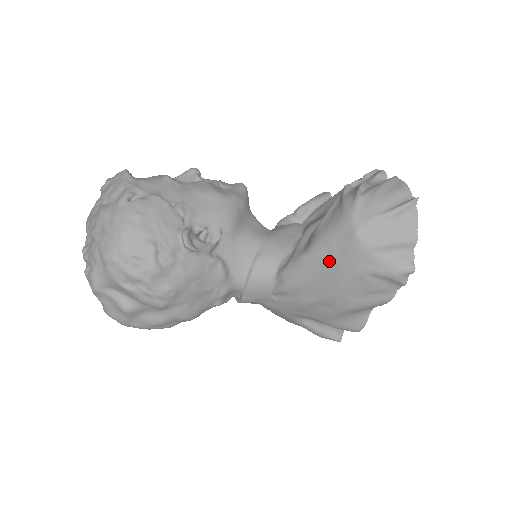
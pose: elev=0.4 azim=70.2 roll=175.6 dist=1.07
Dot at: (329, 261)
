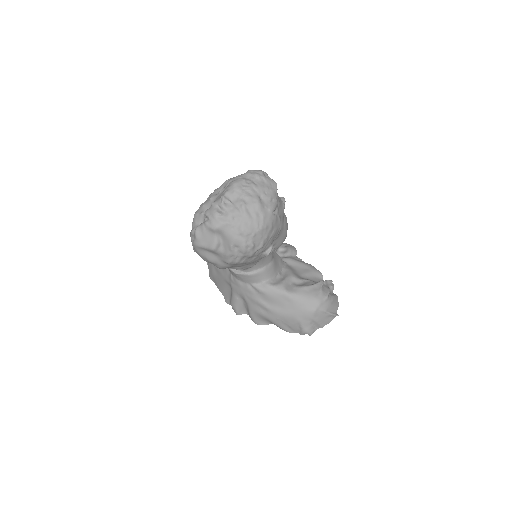
Dot at: (294, 306)
